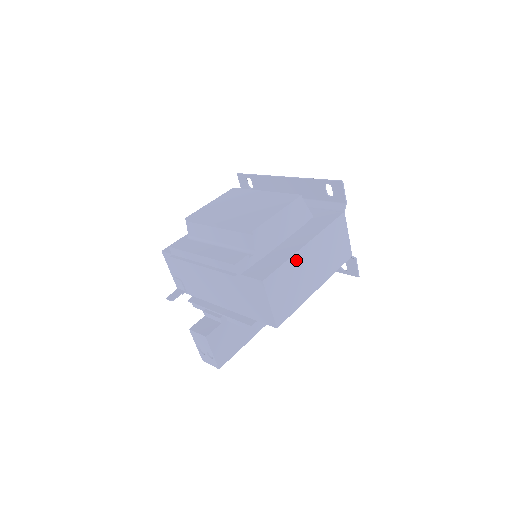
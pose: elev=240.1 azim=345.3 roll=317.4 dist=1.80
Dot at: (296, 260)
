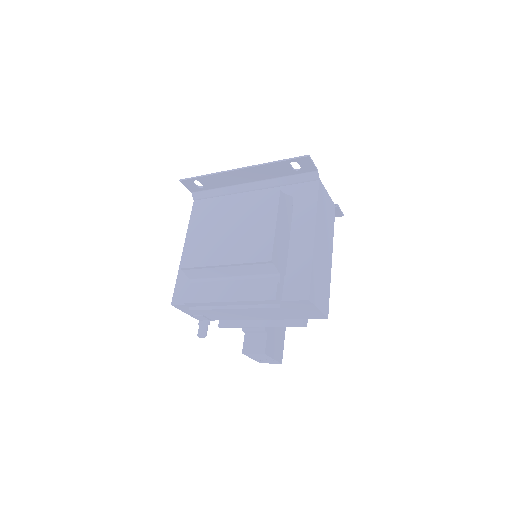
Dot at: (315, 257)
